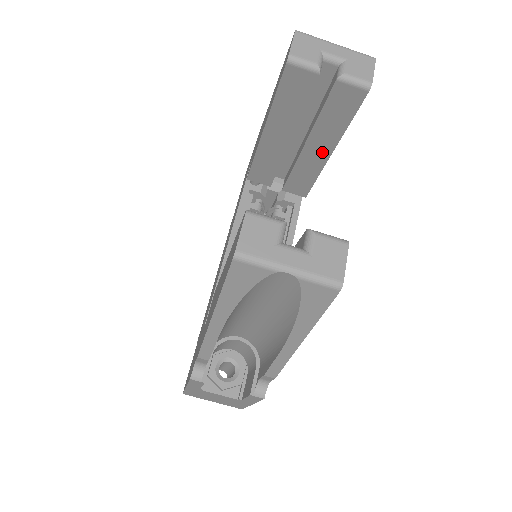
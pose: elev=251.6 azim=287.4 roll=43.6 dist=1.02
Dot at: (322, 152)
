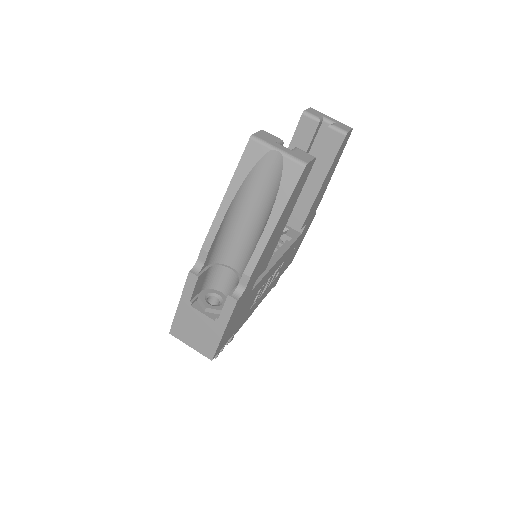
Dot at: (315, 185)
